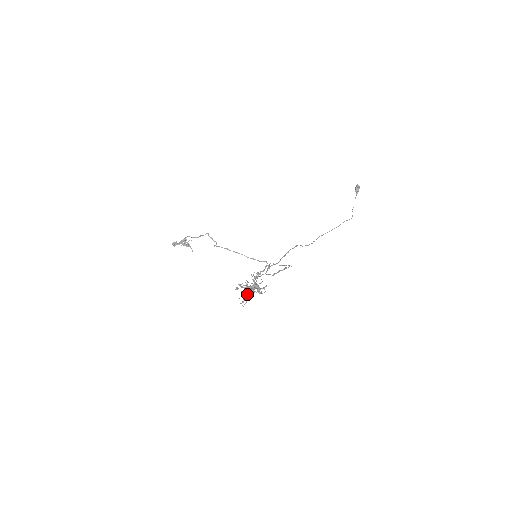
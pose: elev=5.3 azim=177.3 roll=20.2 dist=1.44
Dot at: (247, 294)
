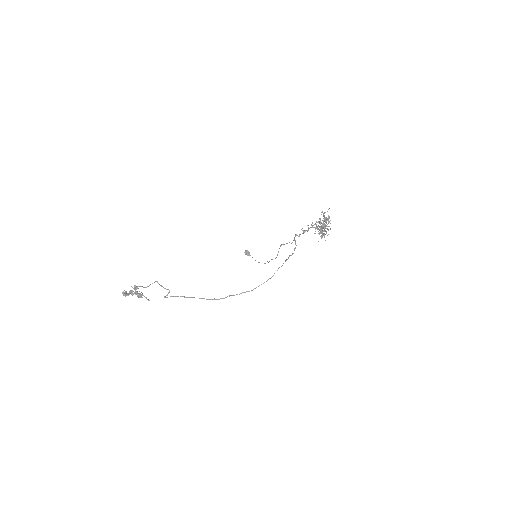
Dot at: occluded
